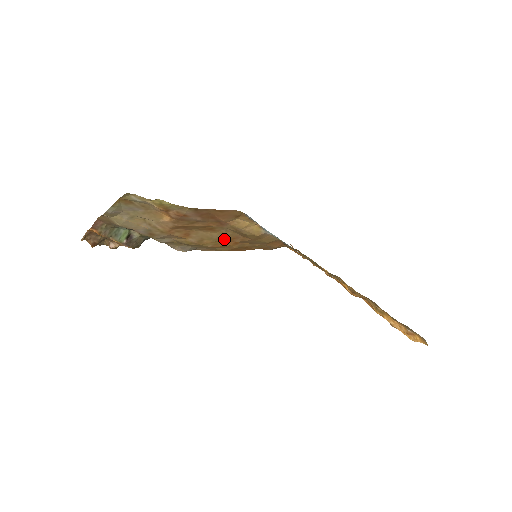
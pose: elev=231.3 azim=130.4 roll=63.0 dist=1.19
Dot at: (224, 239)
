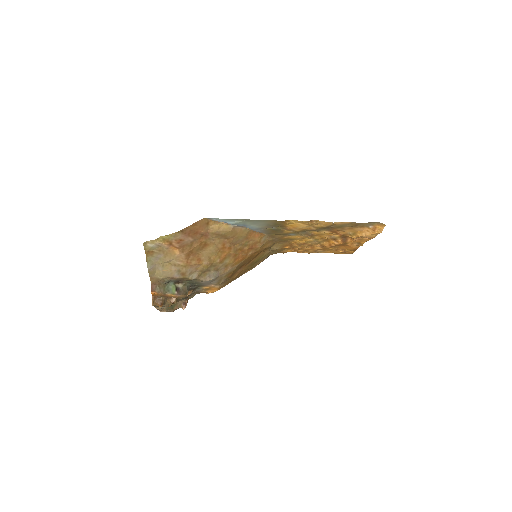
Dot at: (219, 249)
